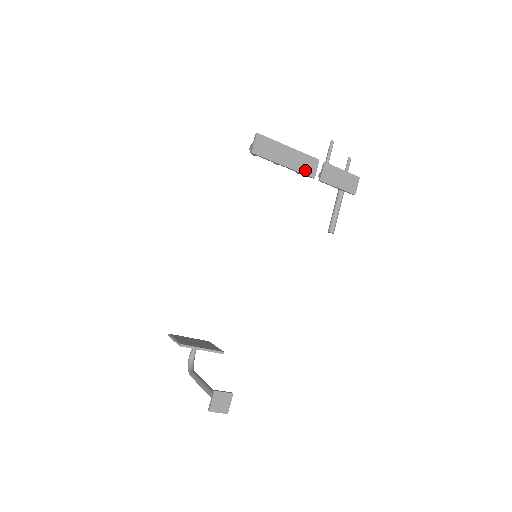
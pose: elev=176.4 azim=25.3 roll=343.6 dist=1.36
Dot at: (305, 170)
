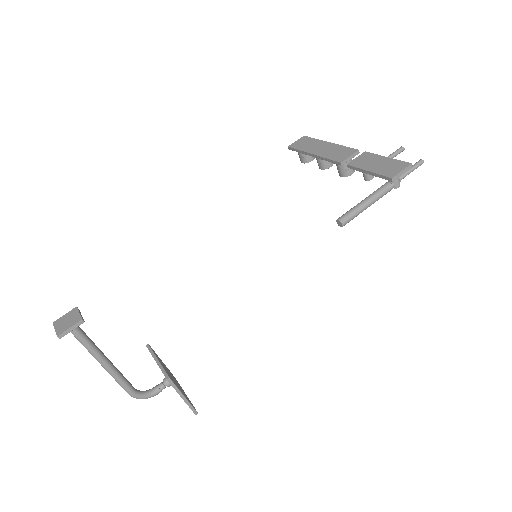
Dot at: (334, 157)
